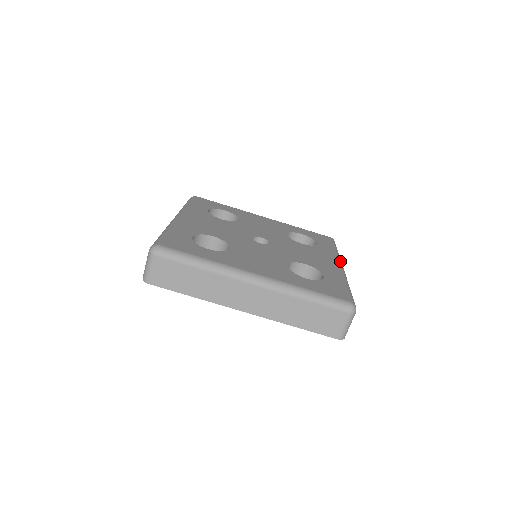
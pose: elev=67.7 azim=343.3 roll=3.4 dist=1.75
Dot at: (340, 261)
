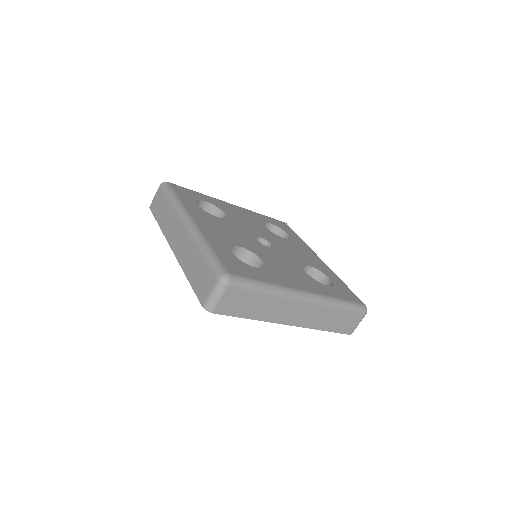
Dot at: (316, 254)
